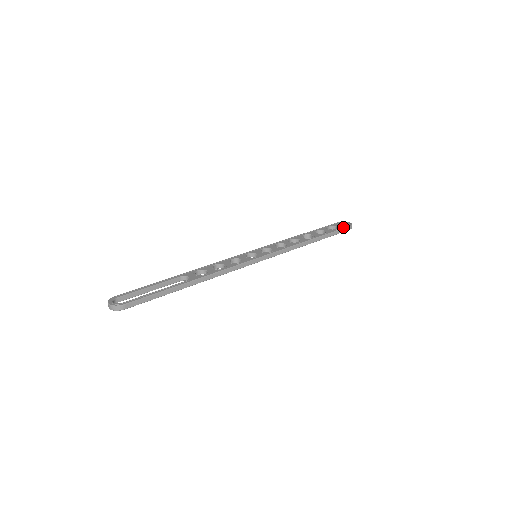
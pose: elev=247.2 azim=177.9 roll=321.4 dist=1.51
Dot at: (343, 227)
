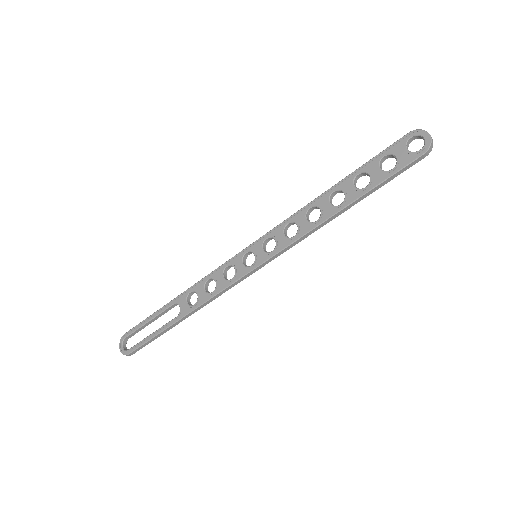
Dot at: (406, 162)
